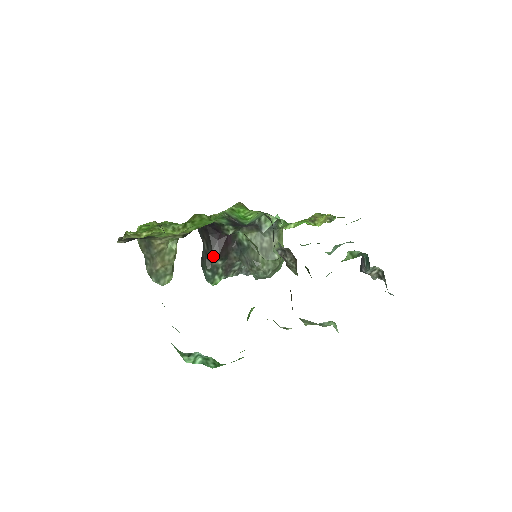
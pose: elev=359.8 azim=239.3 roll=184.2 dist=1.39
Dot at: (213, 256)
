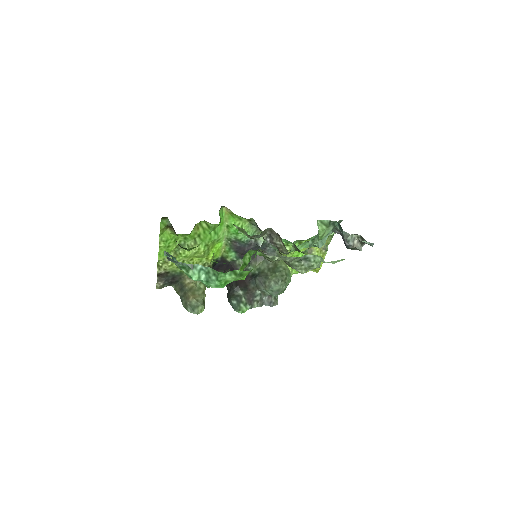
Dot at: (234, 288)
